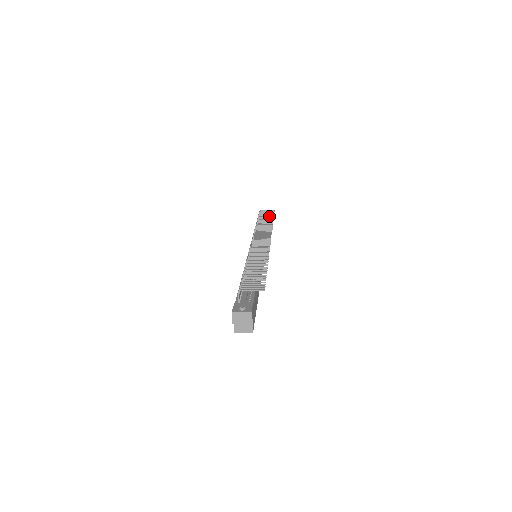
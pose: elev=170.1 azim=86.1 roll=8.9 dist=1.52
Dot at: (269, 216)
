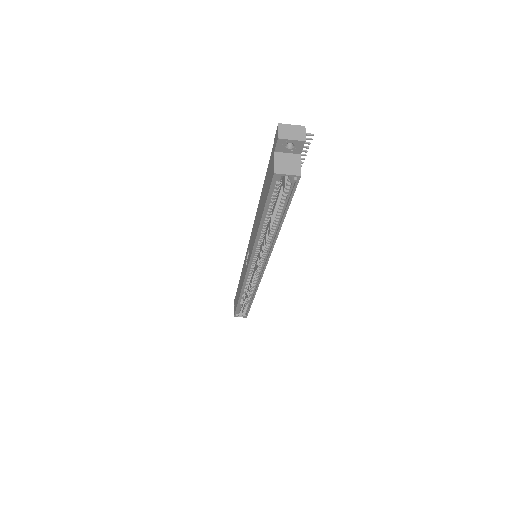
Dot at: occluded
